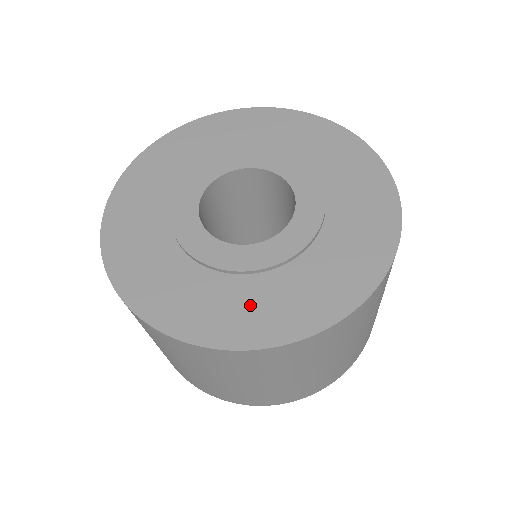
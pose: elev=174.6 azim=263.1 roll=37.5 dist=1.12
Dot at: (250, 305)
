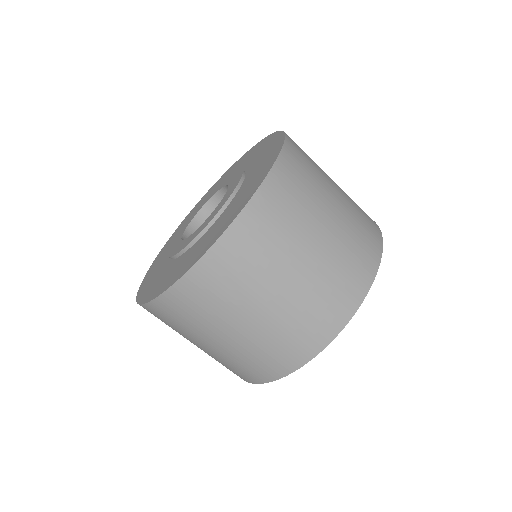
Dot at: (191, 255)
